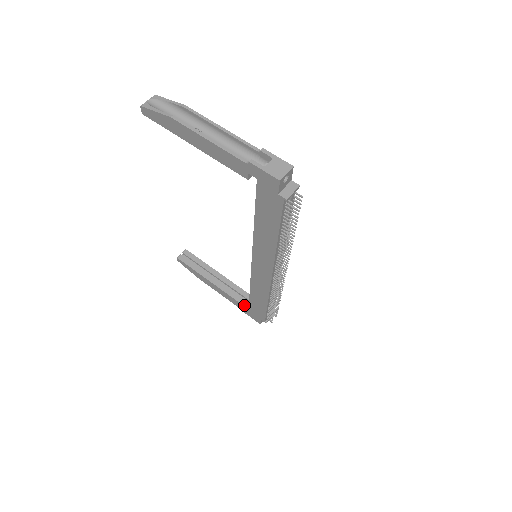
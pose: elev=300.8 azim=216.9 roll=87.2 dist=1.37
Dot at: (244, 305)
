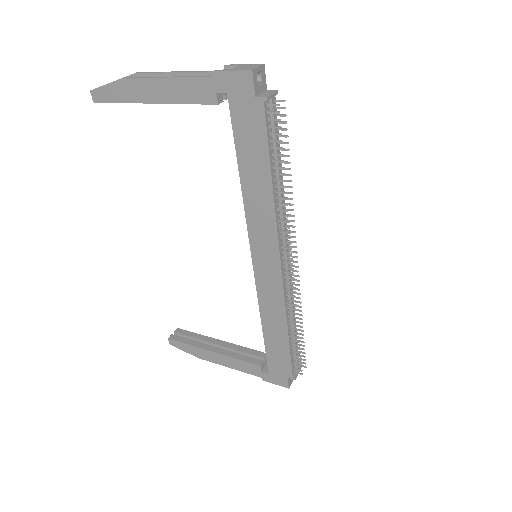
Dot at: (261, 366)
